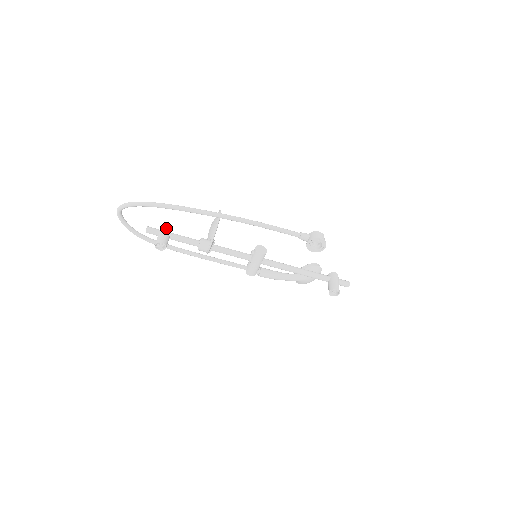
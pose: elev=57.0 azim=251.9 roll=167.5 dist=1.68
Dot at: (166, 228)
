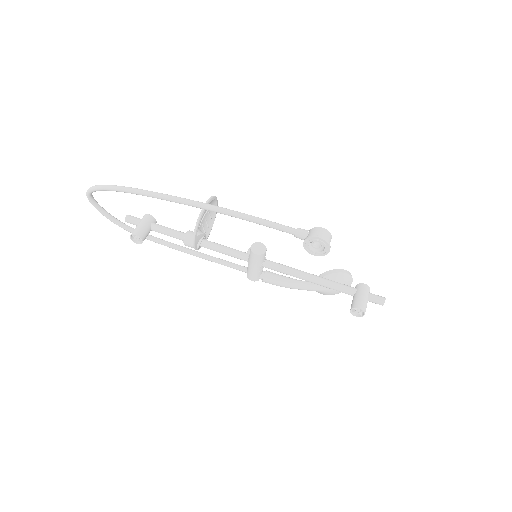
Dot at: (148, 217)
